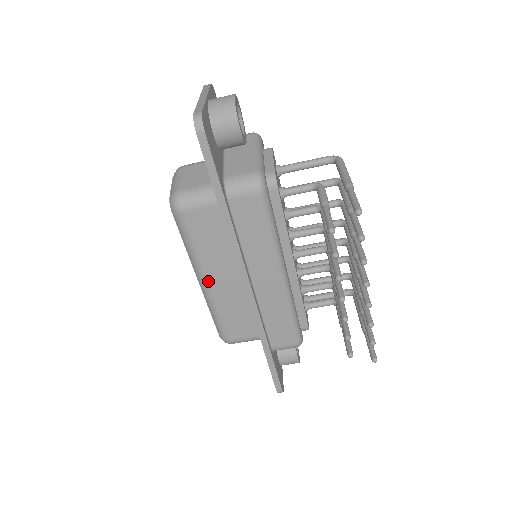
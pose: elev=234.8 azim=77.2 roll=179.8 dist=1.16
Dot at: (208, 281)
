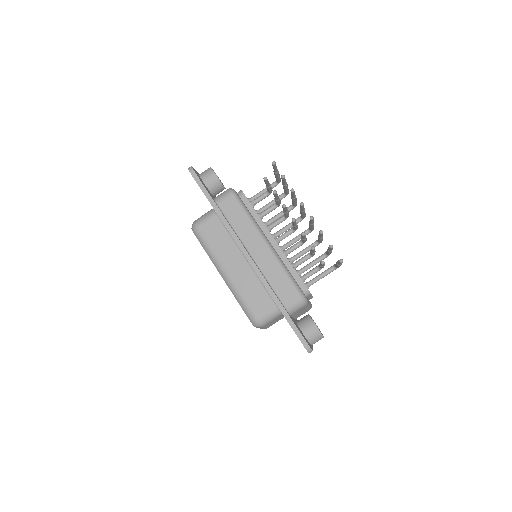
Dot at: (226, 271)
